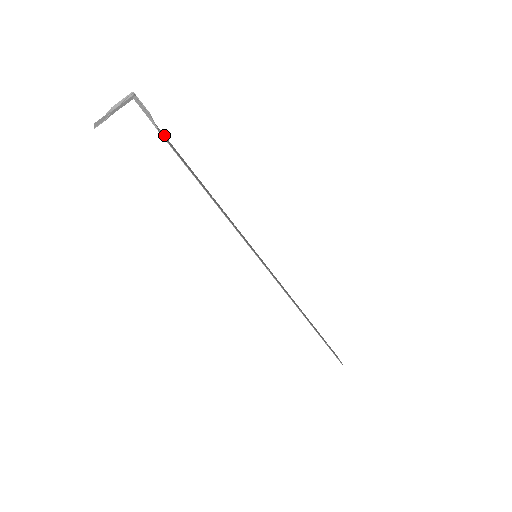
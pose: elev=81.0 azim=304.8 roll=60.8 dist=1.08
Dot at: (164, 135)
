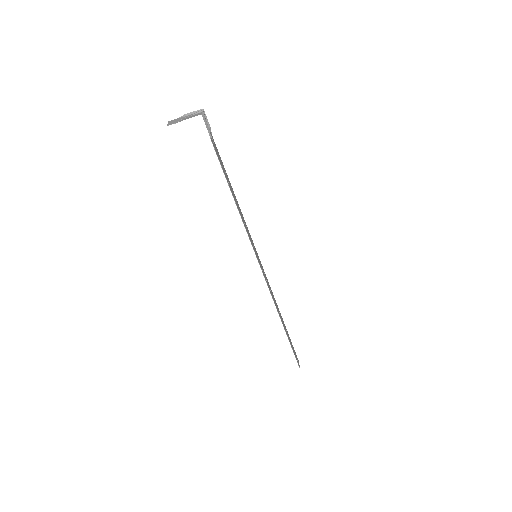
Dot at: occluded
